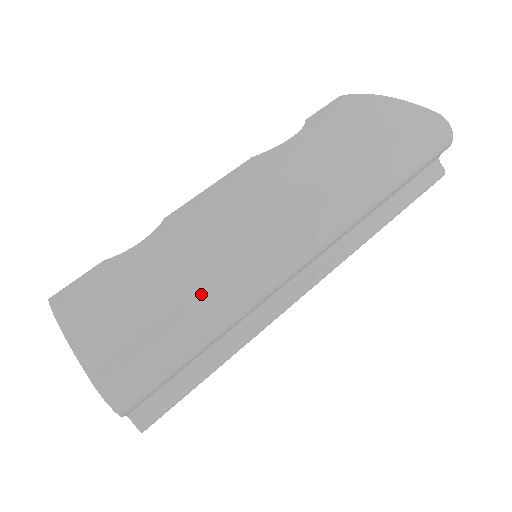
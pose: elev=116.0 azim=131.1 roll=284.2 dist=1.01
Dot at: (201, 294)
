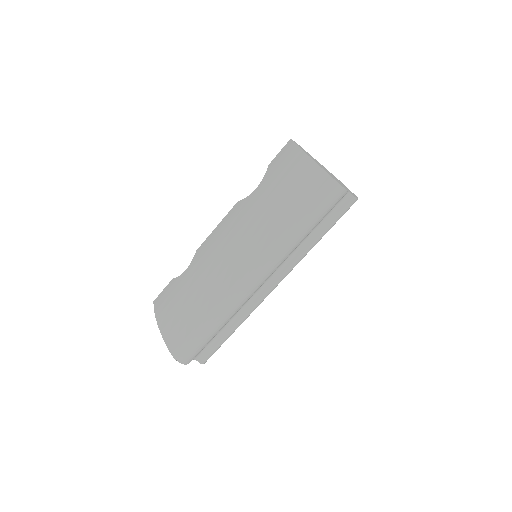
Dot at: (207, 312)
